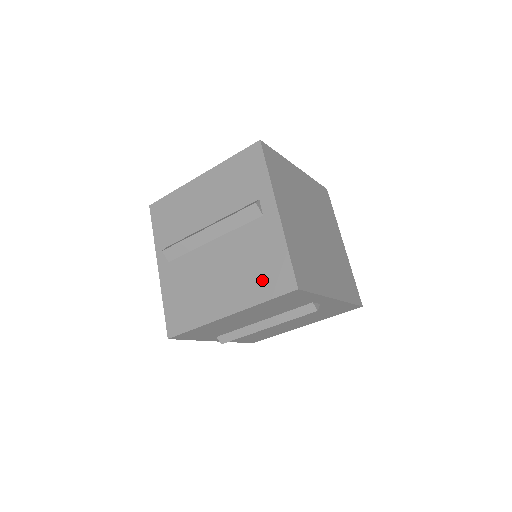
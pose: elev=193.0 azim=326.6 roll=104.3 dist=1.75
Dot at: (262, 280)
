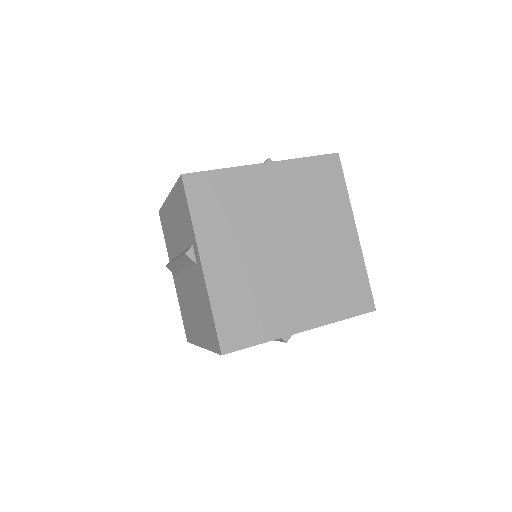
Dot at: (207, 330)
